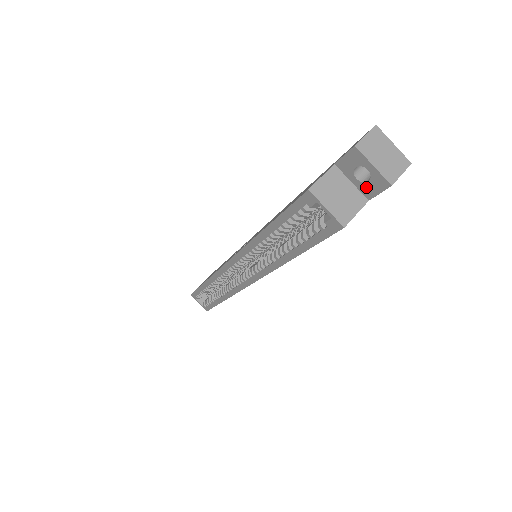
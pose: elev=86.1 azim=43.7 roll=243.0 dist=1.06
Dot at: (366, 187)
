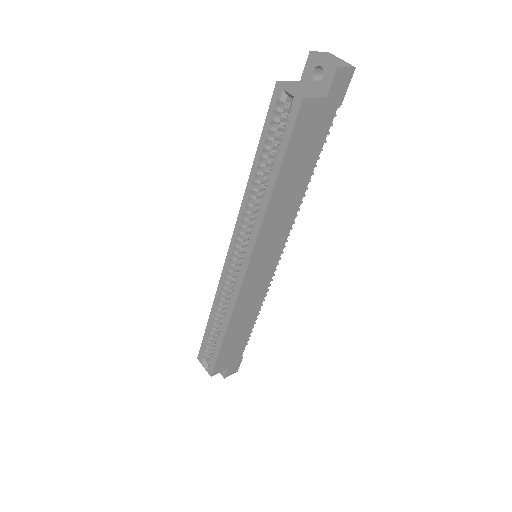
Dot at: (322, 85)
